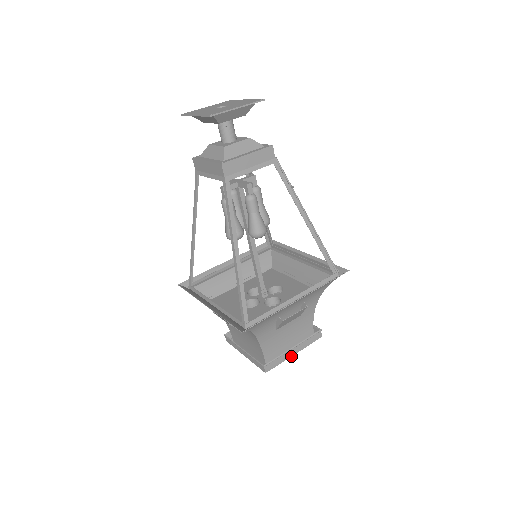
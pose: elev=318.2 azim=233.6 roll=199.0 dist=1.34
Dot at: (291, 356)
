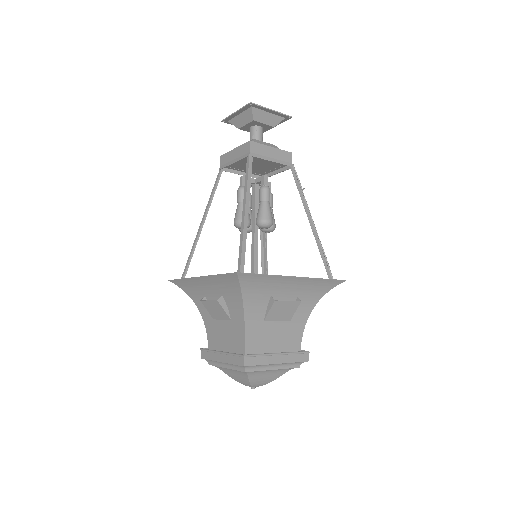
Dot at: (273, 369)
